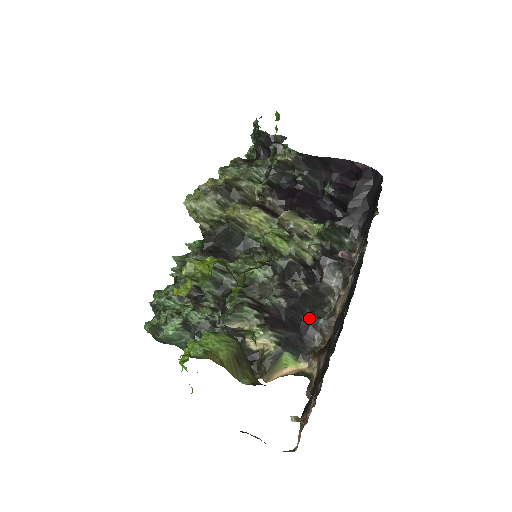
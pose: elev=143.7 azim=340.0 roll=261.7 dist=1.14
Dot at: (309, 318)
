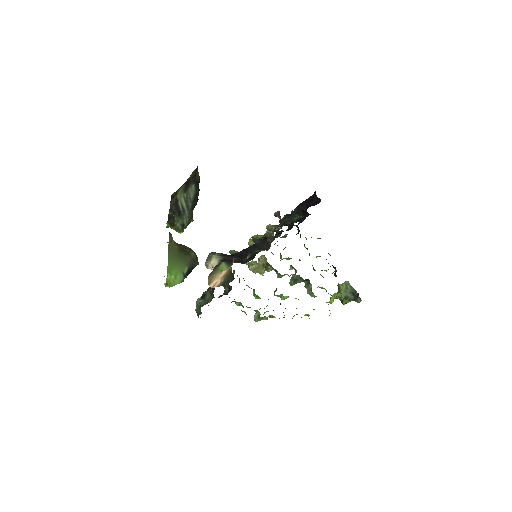
Dot at: occluded
